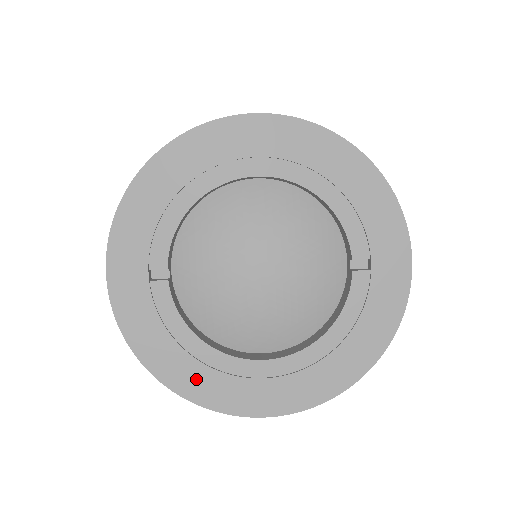
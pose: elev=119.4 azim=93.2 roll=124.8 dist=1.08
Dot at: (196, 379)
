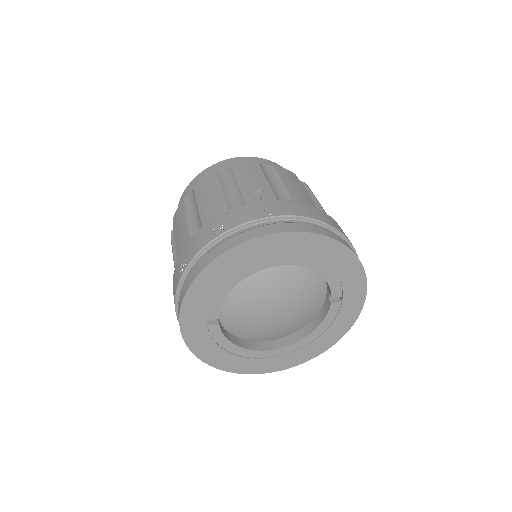
Dot at: (236, 363)
